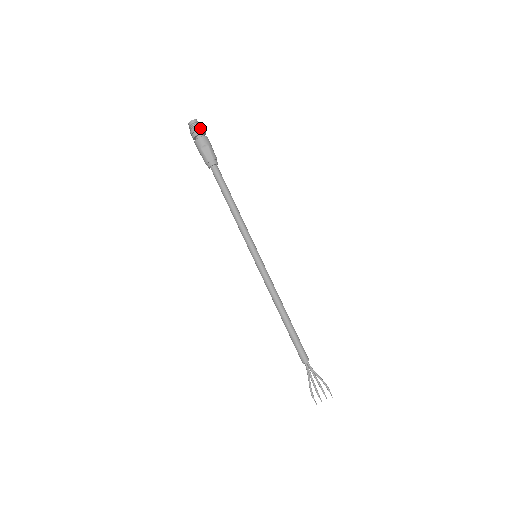
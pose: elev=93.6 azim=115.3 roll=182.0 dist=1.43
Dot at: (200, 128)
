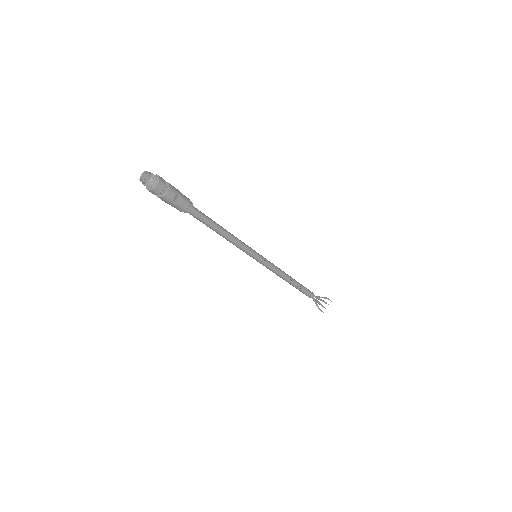
Dot at: (161, 181)
